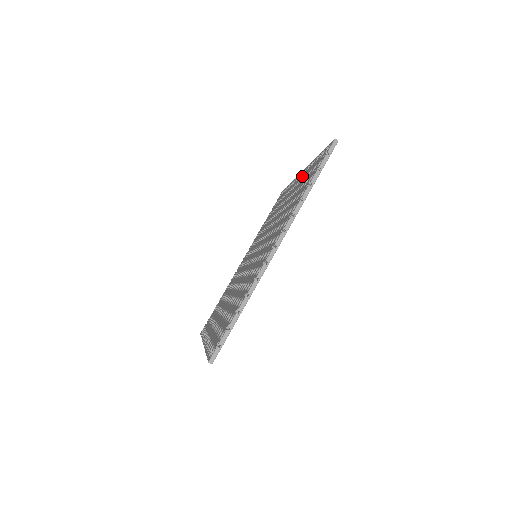
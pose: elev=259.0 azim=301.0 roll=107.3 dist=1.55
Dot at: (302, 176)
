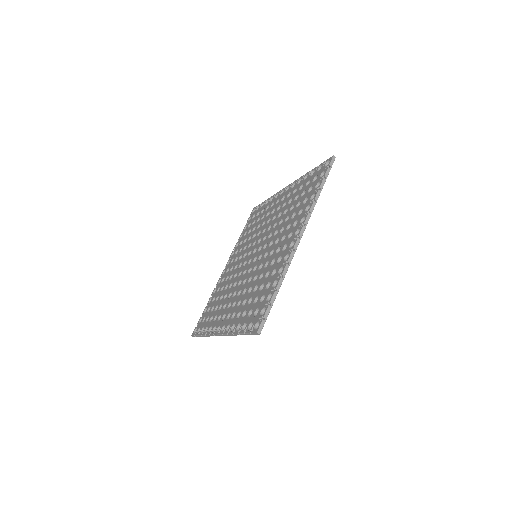
Dot at: (293, 188)
